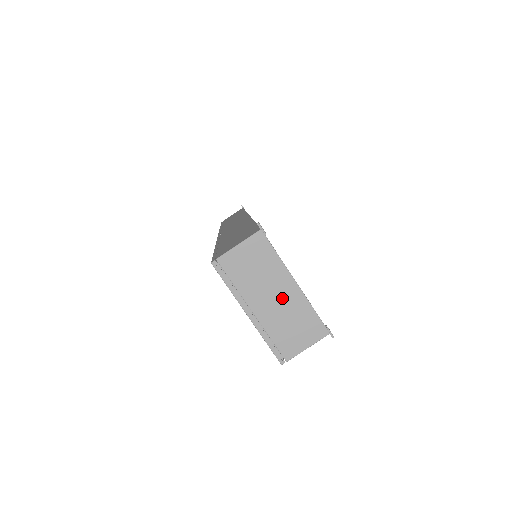
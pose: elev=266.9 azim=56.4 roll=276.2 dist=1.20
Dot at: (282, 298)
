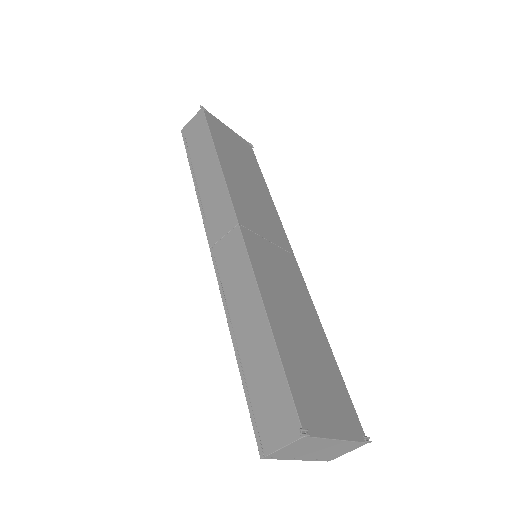
Dot at: (327, 448)
